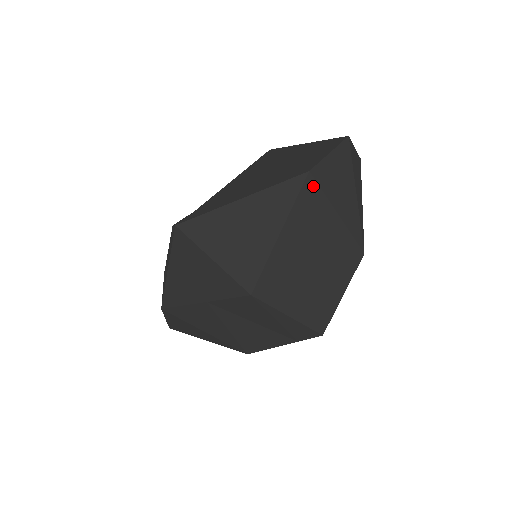
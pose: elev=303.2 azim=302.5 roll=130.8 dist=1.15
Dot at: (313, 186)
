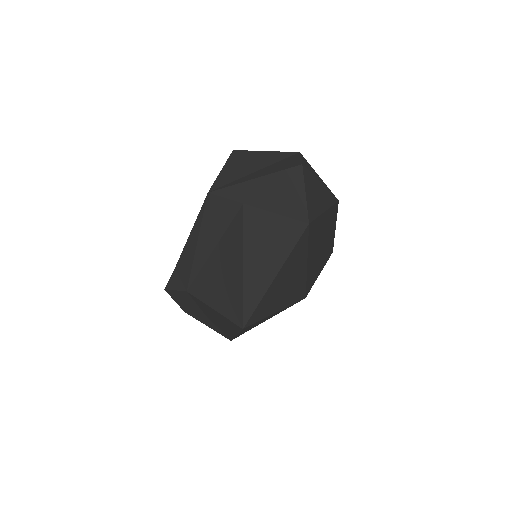
Dot at: (312, 224)
